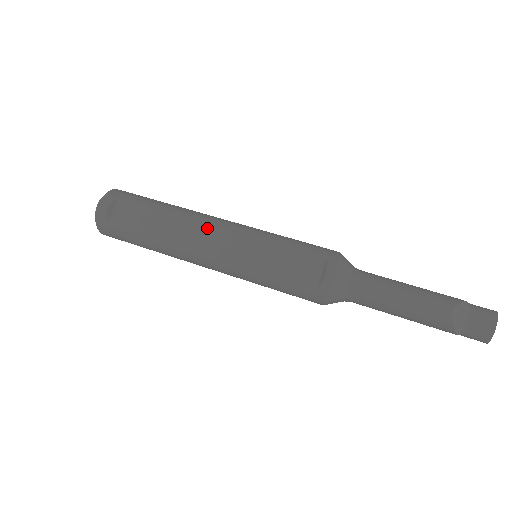
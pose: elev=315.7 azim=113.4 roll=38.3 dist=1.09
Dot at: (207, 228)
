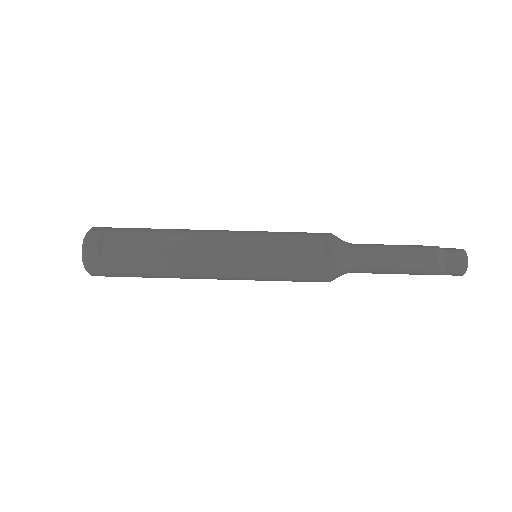
Dot at: (208, 238)
